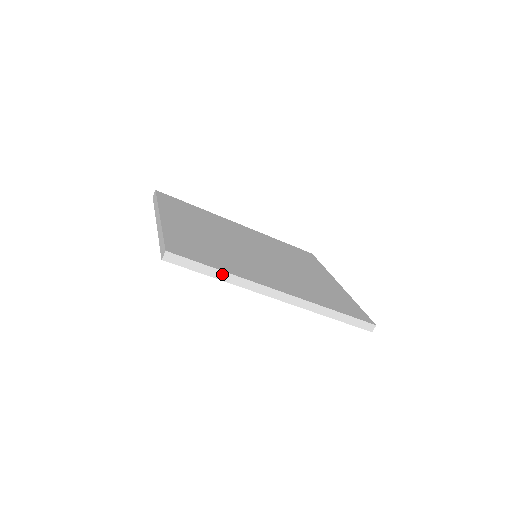
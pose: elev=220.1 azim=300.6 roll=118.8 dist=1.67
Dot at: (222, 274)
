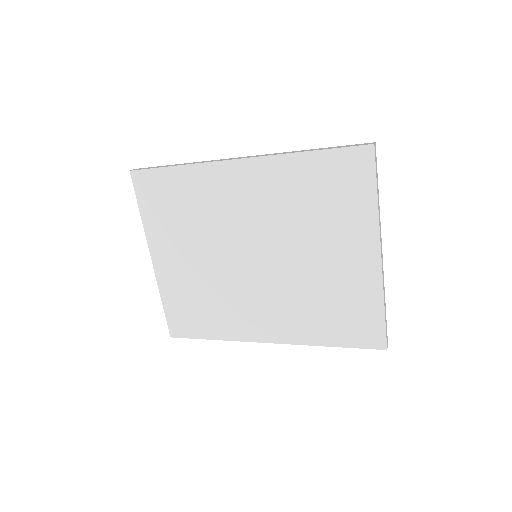
Dot at: (215, 338)
